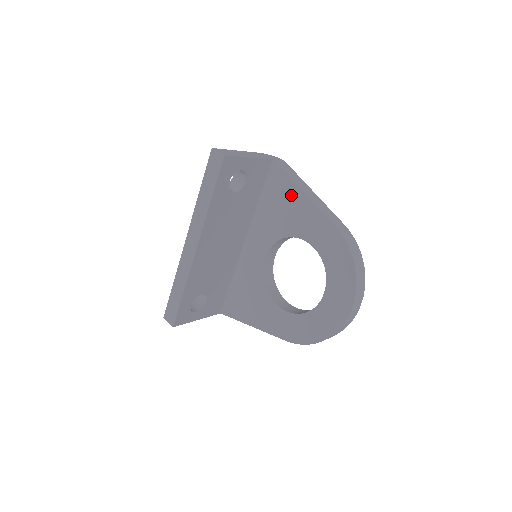
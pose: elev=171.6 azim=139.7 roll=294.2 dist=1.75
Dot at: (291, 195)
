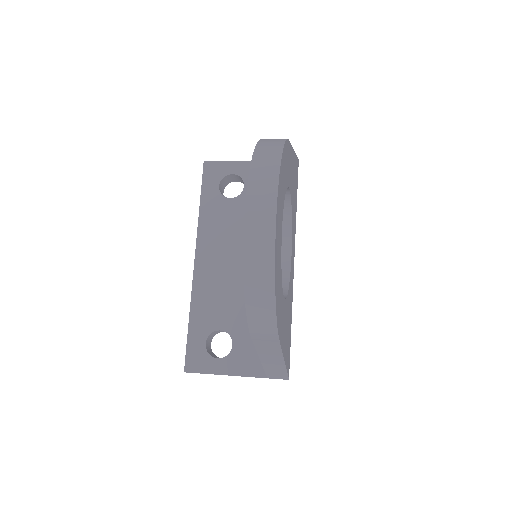
Dot at: occluded
